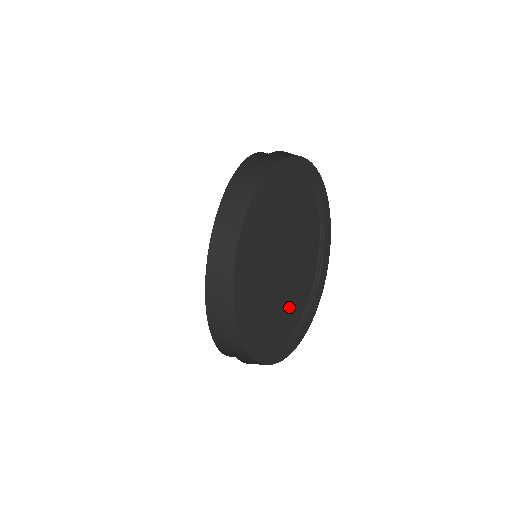
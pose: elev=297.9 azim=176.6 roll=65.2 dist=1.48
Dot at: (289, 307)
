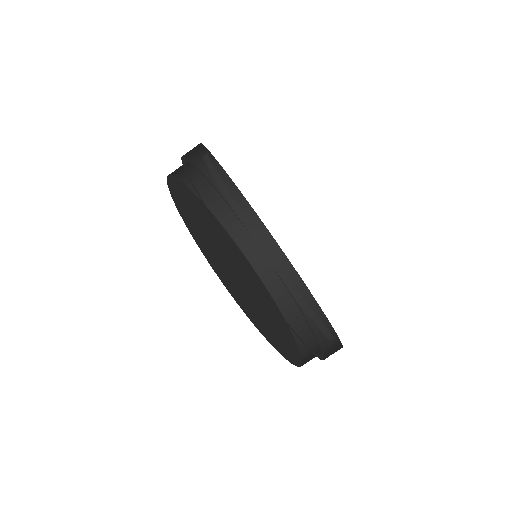
Dot at: occluded
